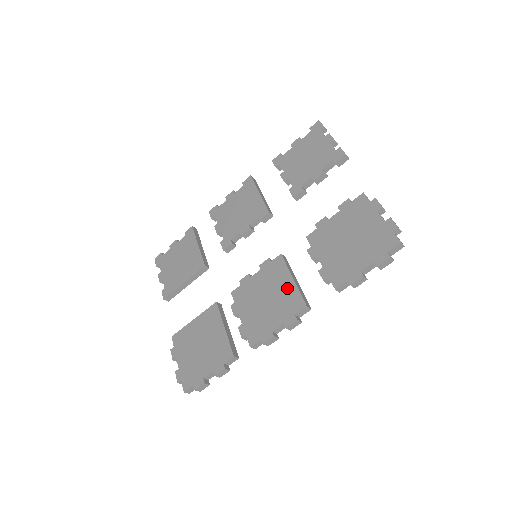
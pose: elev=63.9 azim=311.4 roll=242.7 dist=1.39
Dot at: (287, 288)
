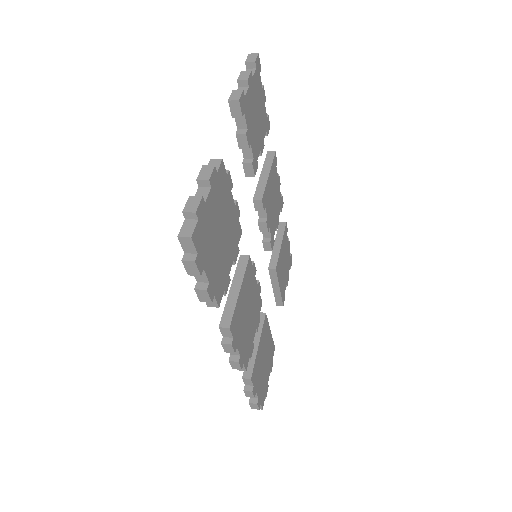
Dot at: occluded
